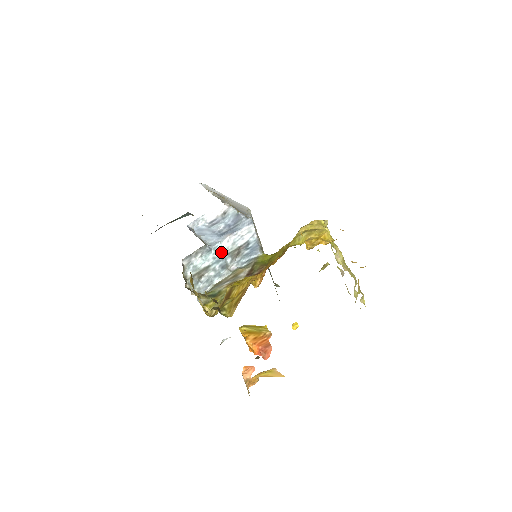
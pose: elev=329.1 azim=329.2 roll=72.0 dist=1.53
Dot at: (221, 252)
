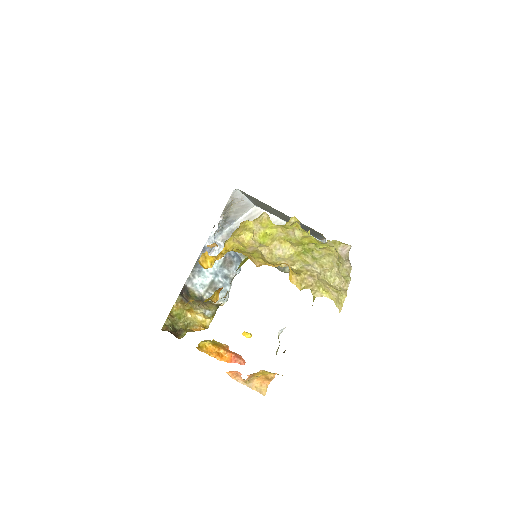
Dot at: (213, 267)
